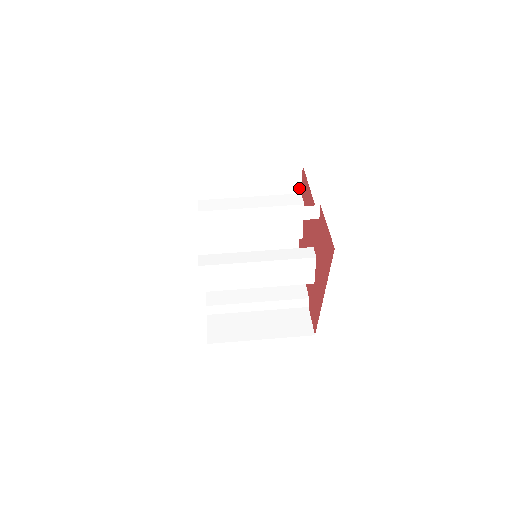
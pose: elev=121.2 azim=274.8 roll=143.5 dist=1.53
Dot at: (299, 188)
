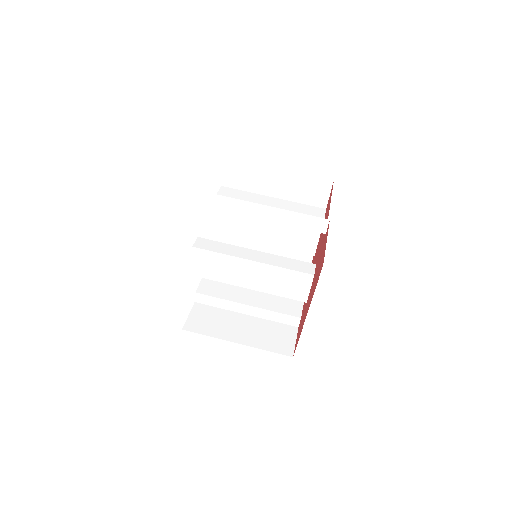
Dot at: (325, 203)
